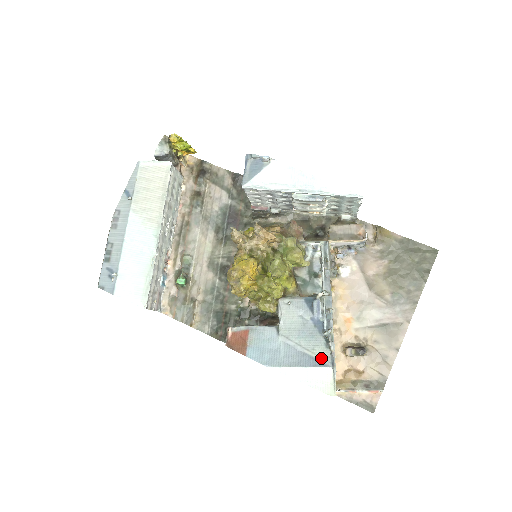
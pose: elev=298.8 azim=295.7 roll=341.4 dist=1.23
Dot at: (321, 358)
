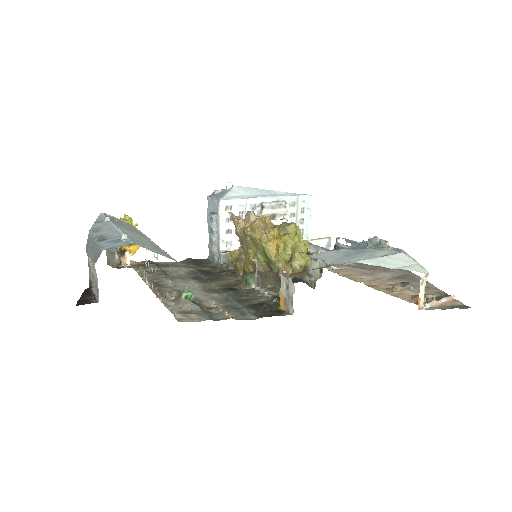
Dot at: (386, 255)
